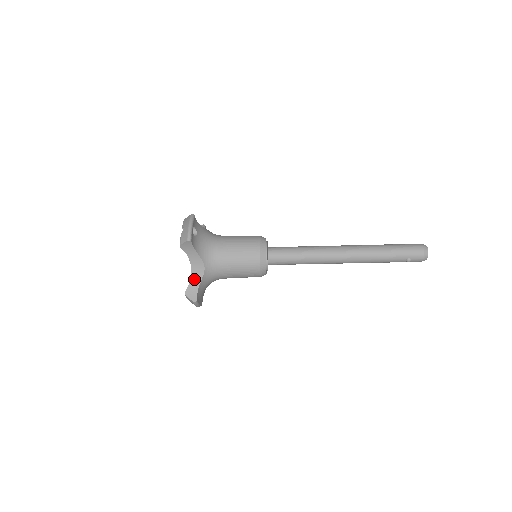
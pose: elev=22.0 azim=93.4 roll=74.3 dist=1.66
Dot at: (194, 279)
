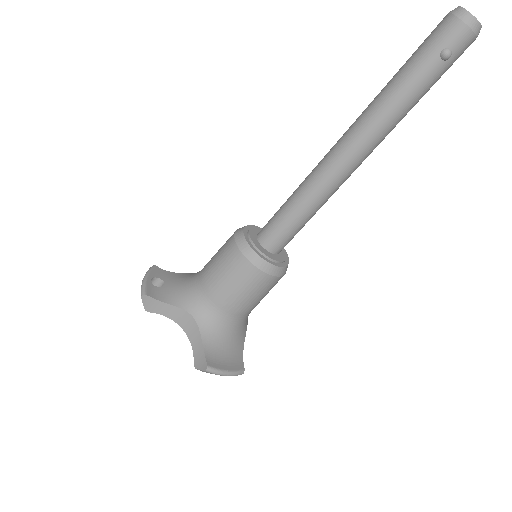
Dot at: (194, 340)
